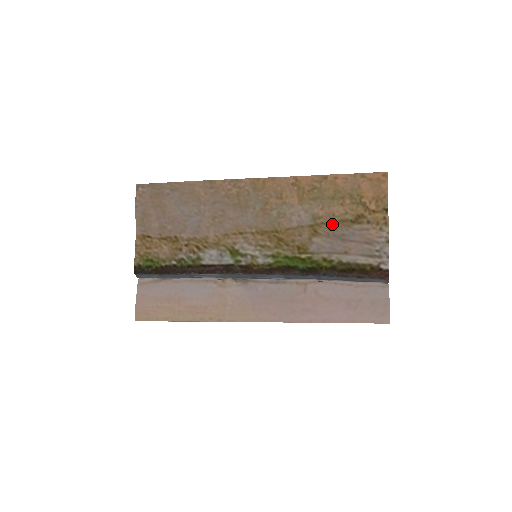
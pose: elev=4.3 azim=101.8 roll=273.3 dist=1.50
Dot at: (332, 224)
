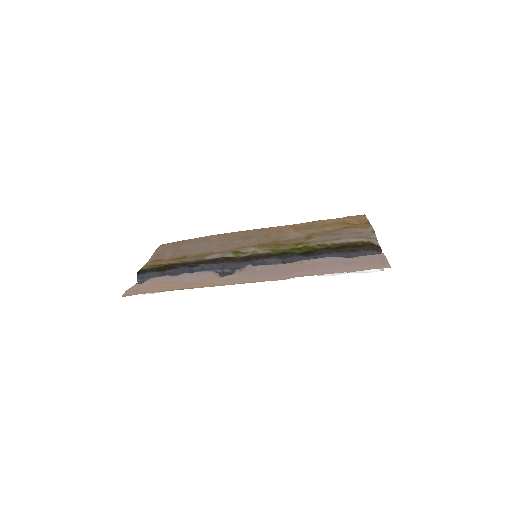
Dot at: (324, 233)
